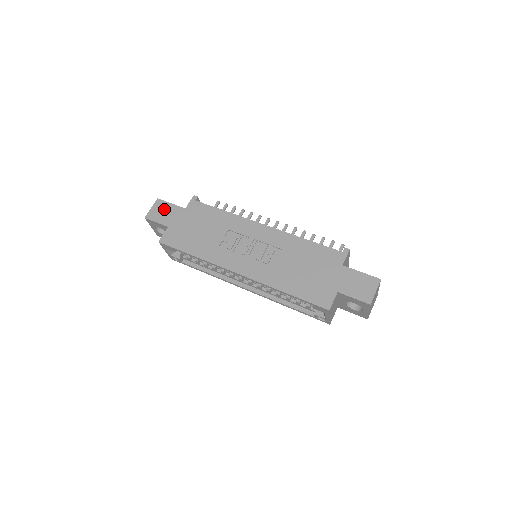
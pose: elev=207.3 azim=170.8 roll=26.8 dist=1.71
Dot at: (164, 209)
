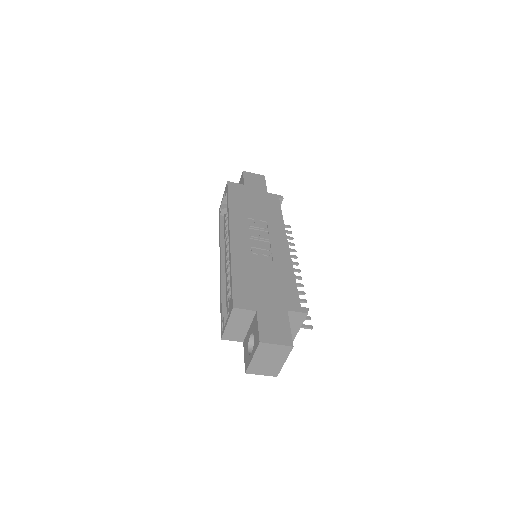
Dot at: (258, 180)
